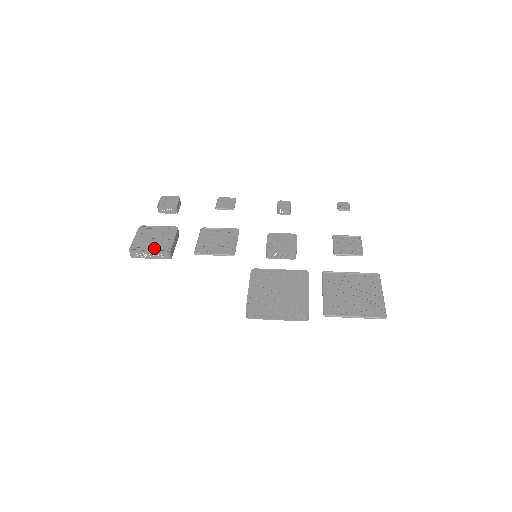
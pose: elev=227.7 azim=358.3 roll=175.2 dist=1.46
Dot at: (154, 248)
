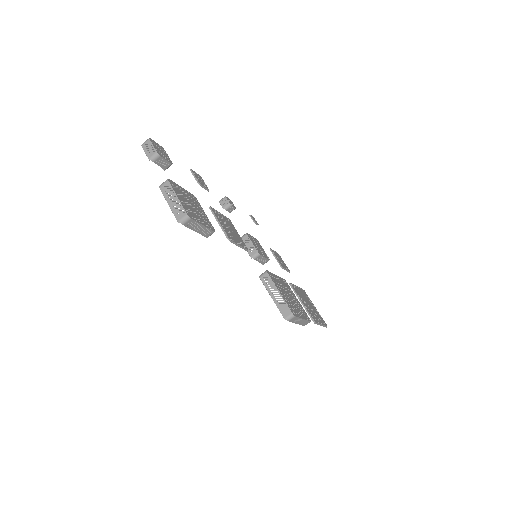
Dot at: (203, 220)
